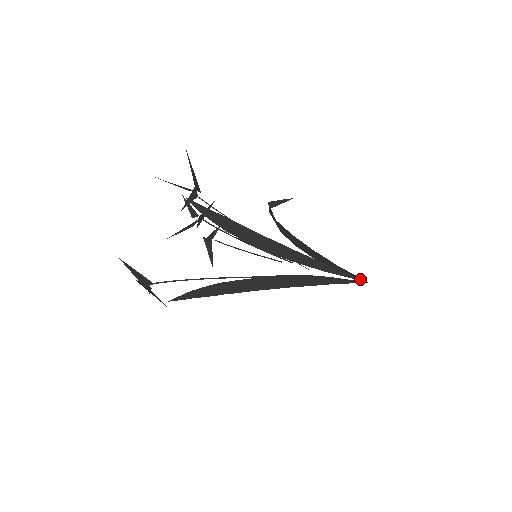
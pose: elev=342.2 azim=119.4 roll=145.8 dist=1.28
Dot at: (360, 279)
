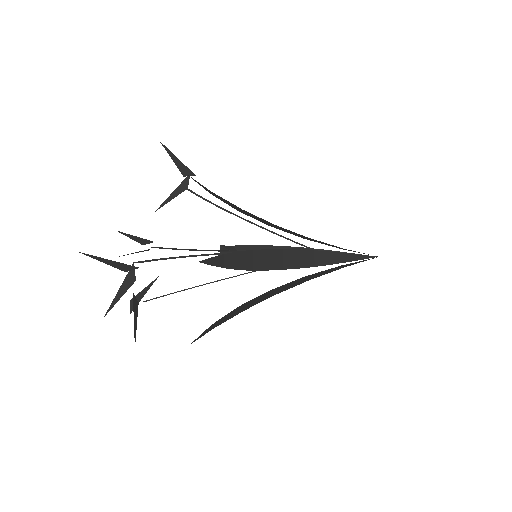
Dot at: occluded
